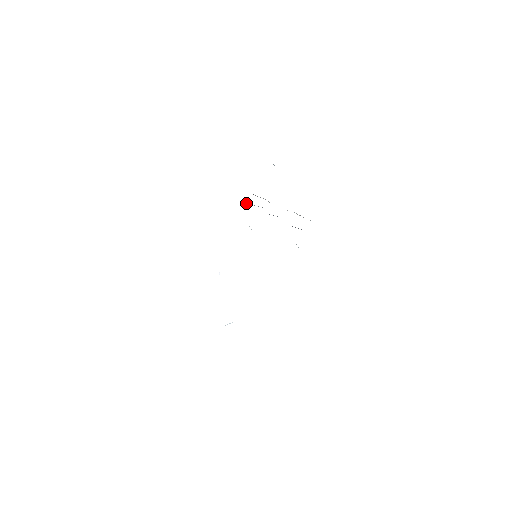
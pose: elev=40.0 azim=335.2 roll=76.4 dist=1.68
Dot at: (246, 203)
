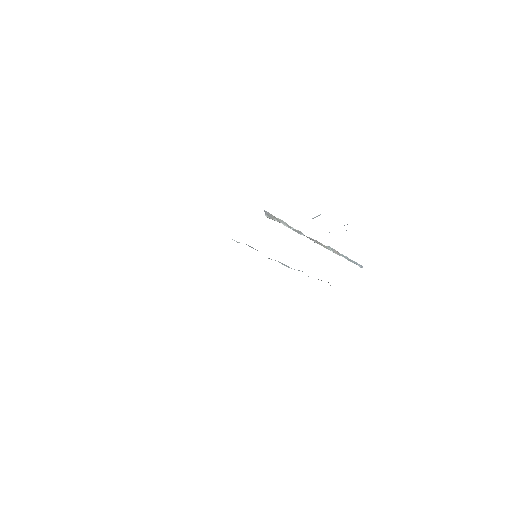
Dot at: occluded
